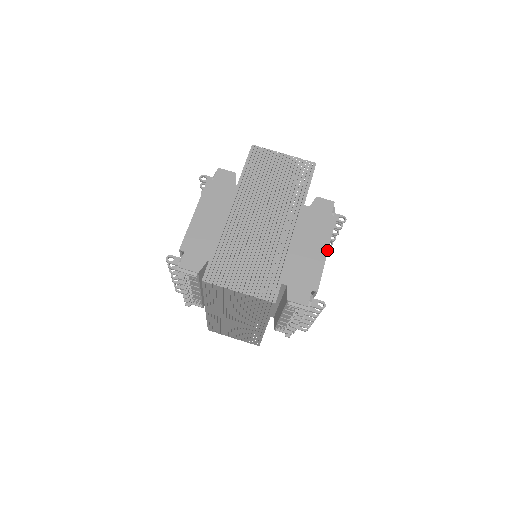
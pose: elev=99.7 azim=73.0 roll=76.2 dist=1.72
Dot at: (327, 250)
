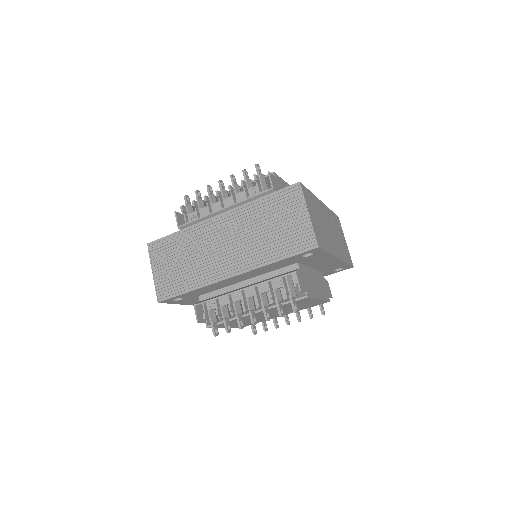
Dot at: (321, 299)
